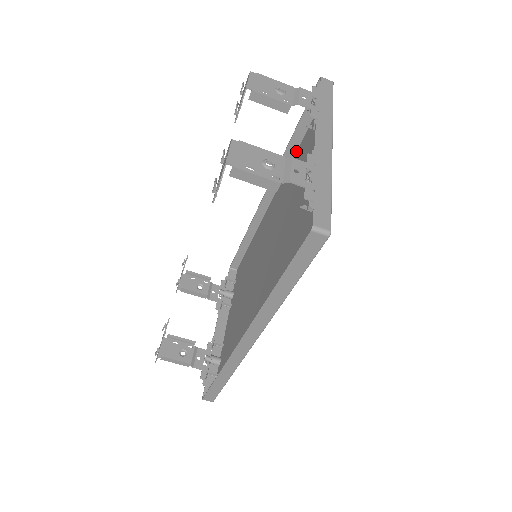
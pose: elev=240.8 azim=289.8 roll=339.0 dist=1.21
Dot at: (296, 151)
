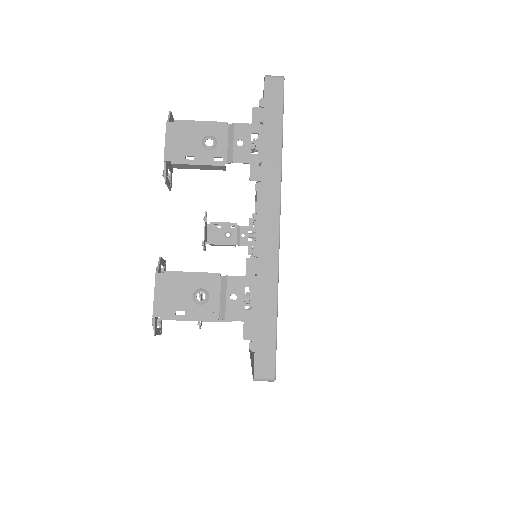
Dot at: occluded
